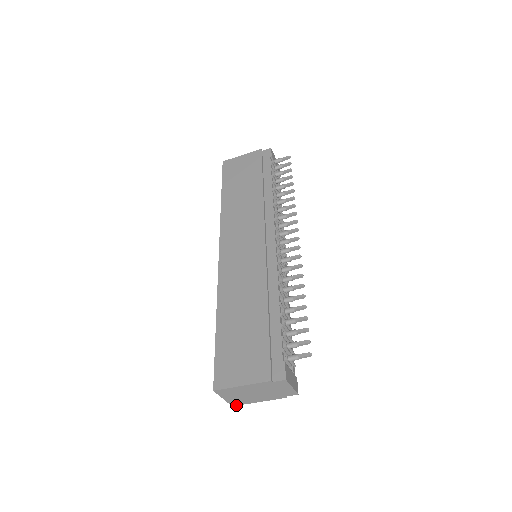
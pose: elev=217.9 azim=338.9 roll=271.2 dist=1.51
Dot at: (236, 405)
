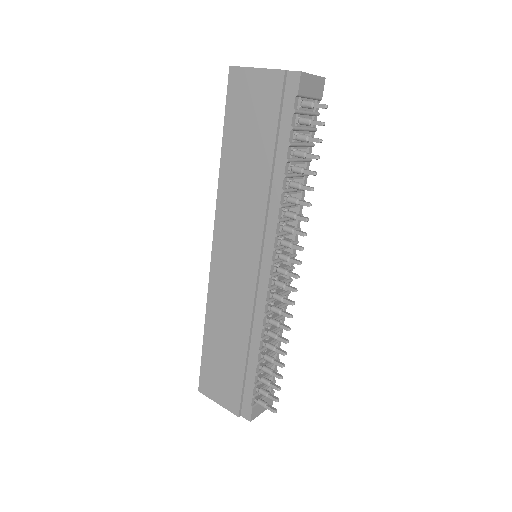
Dot at: occluded
